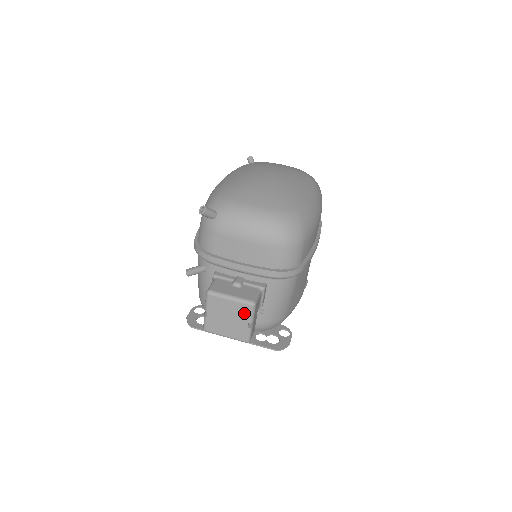
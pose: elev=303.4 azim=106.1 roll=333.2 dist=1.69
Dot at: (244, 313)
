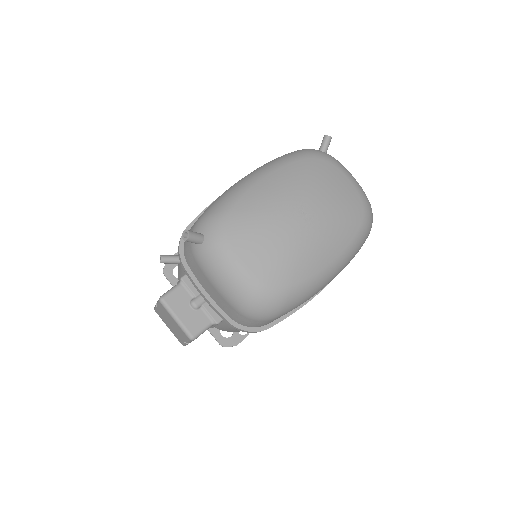
Dot at: (183, 335)
